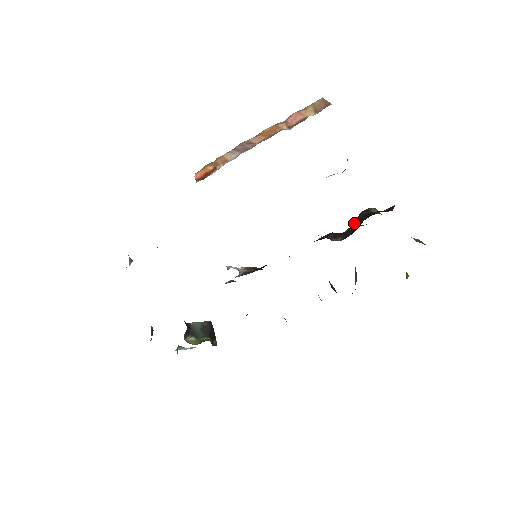
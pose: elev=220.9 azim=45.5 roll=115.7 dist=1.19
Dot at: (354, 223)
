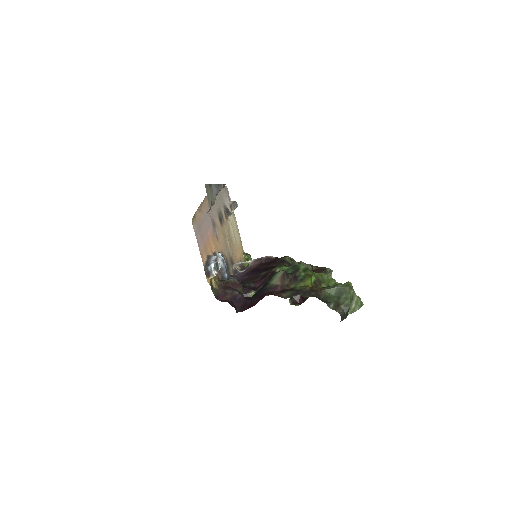
Dot at: occluded
